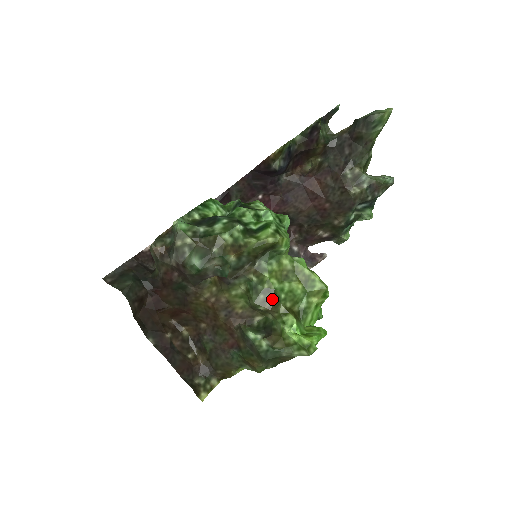
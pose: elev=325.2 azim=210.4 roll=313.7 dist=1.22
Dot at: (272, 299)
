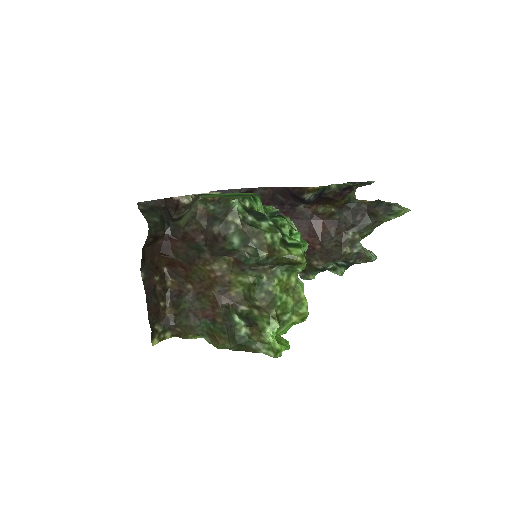
Dot at: (269, 301)
